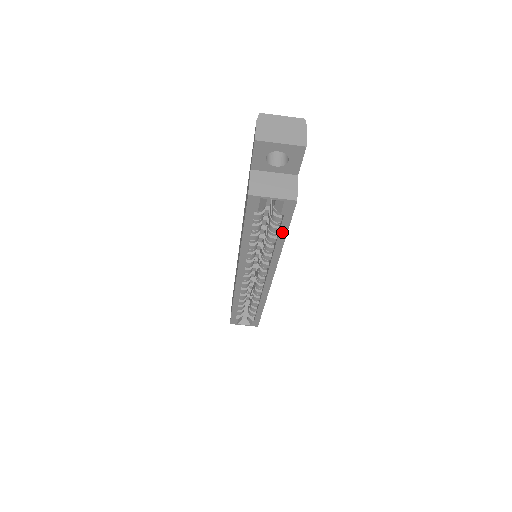
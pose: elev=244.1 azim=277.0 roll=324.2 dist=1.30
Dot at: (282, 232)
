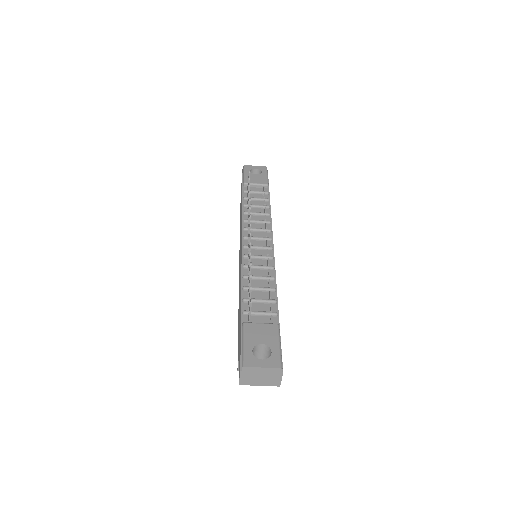
Dot at: occluded
